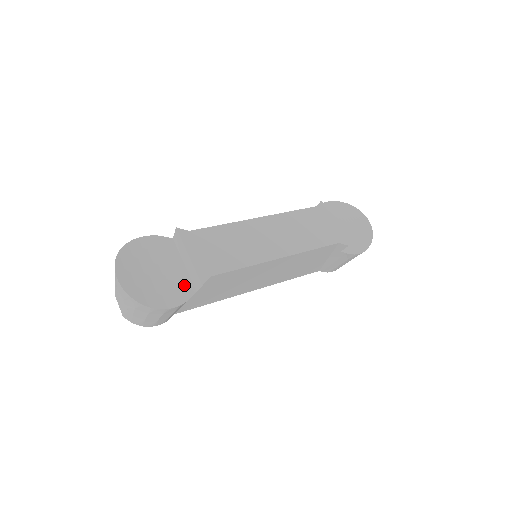
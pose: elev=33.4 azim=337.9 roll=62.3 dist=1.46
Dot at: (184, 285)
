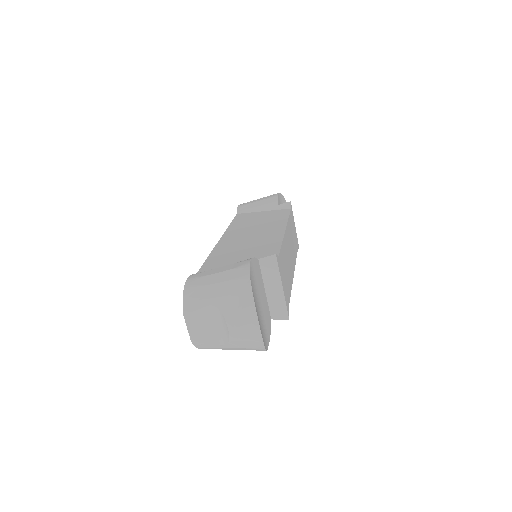
Dot at: (268, 315)
